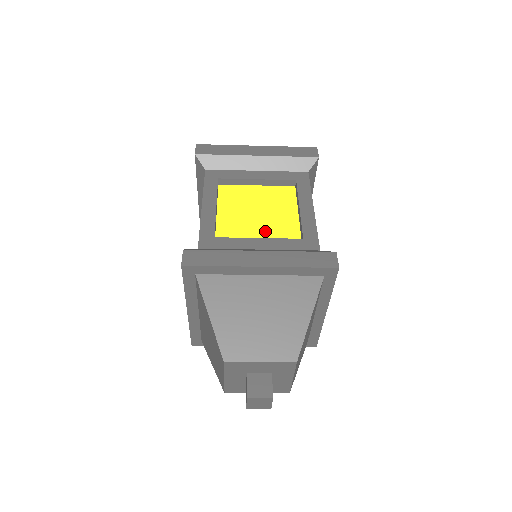
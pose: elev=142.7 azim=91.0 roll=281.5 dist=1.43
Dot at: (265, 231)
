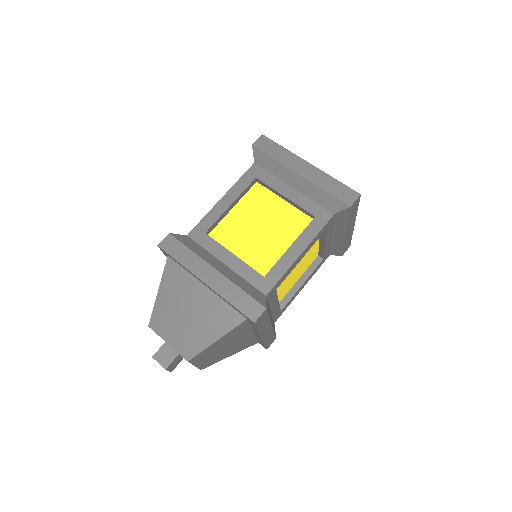
Dot at: (250, 249)
